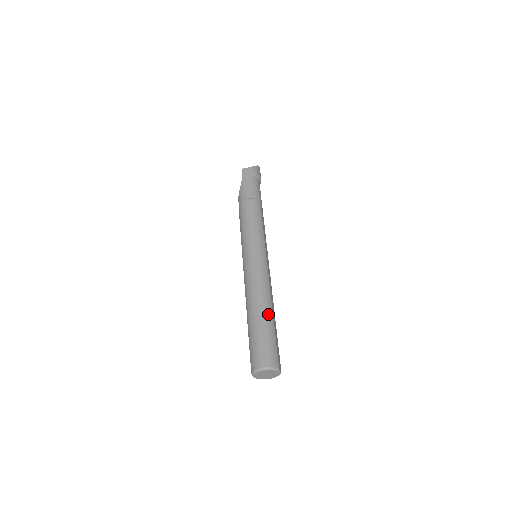
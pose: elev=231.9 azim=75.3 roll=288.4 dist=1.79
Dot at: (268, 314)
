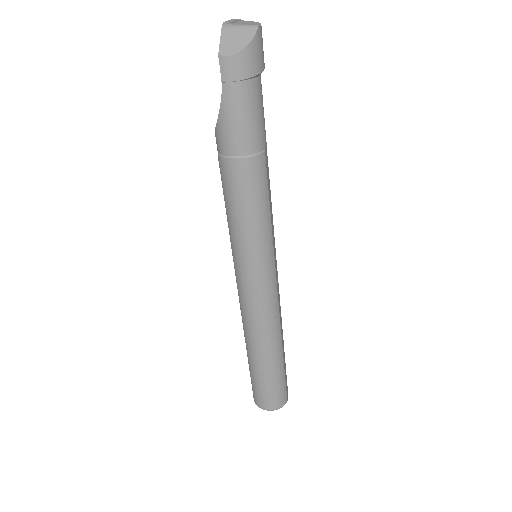
Dot at: (277, 357)
